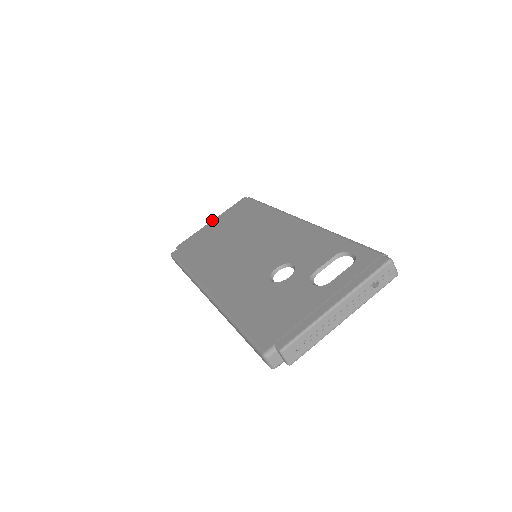
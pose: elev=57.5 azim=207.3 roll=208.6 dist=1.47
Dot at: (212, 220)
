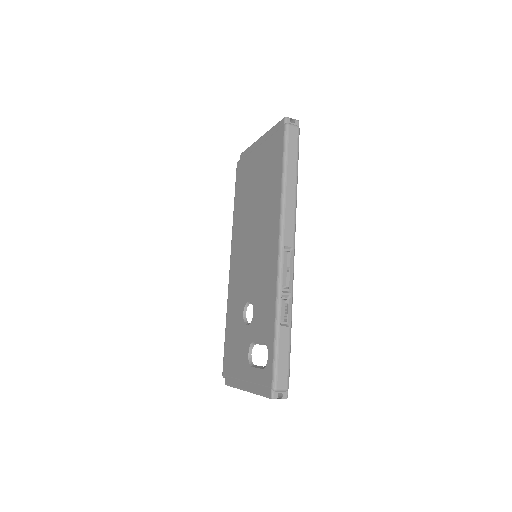
Dot at: (260, 137)
